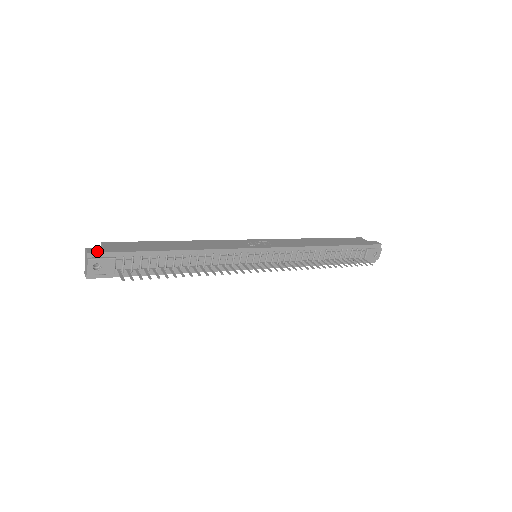
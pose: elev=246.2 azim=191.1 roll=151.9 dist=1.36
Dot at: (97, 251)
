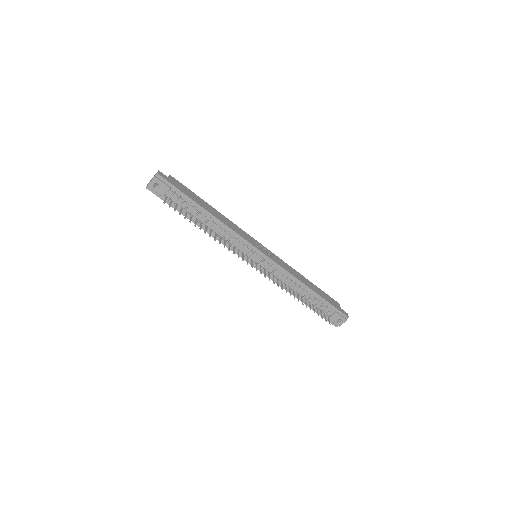
Dot at: (163, 176)
